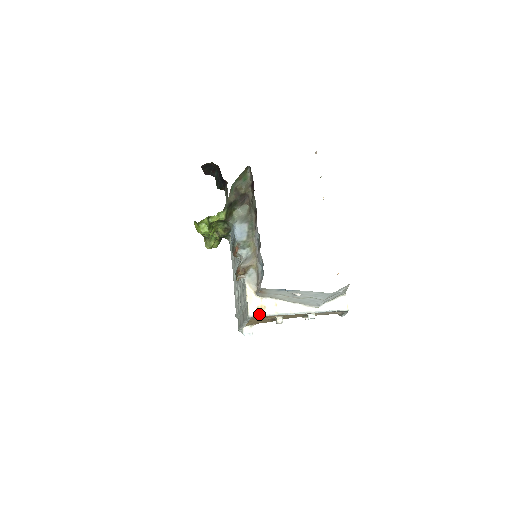
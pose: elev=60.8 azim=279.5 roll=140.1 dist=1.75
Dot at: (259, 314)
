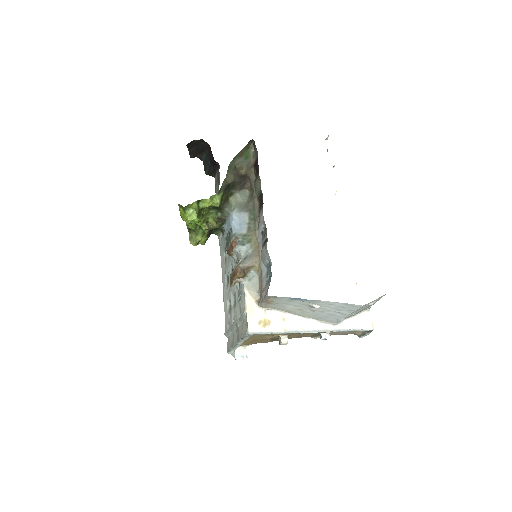
Dot at: (262, 331)
